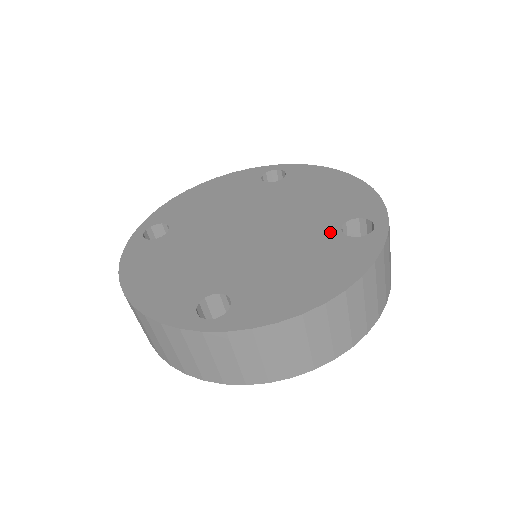
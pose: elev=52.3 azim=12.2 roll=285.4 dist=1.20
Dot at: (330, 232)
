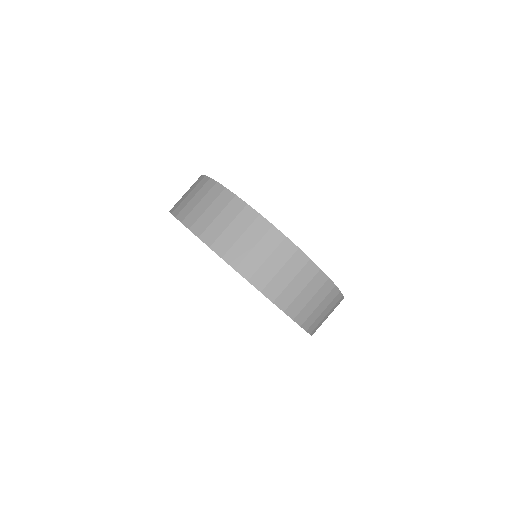
Dot at: occluded
